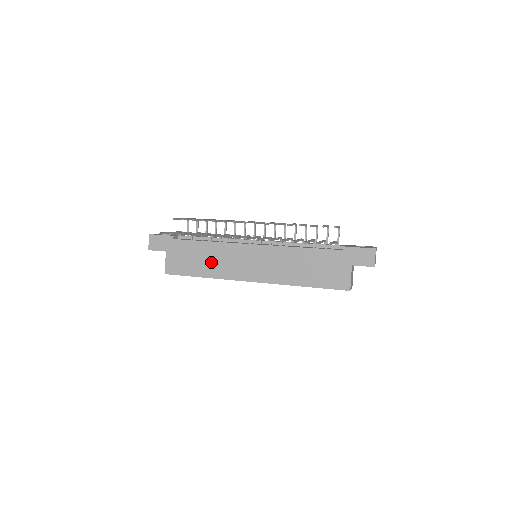
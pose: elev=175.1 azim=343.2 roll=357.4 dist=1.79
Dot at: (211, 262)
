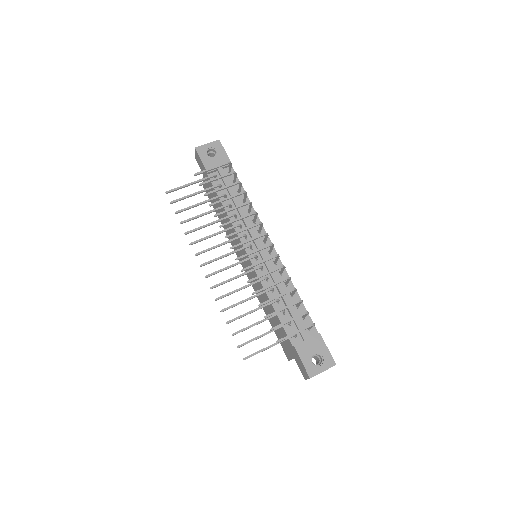
Dot at: occluded
